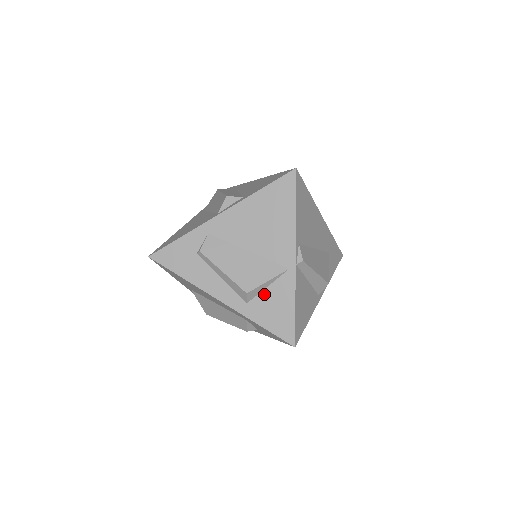
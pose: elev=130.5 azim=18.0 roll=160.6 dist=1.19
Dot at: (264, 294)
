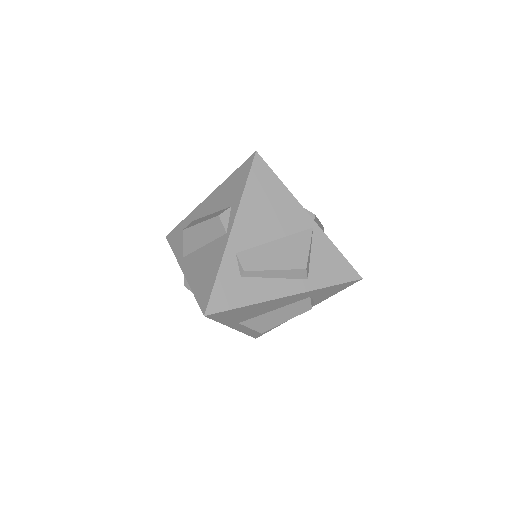
Dot at: (313, 261)
